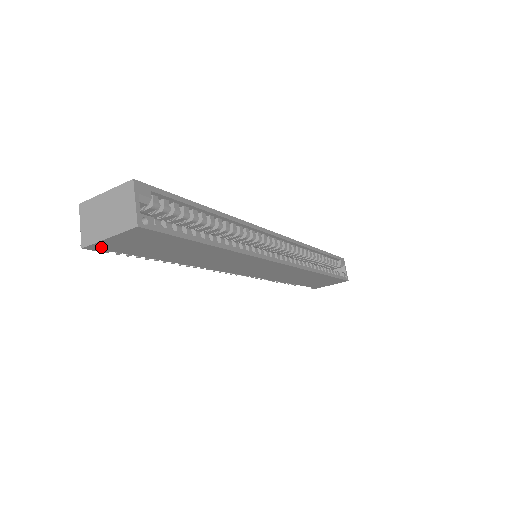
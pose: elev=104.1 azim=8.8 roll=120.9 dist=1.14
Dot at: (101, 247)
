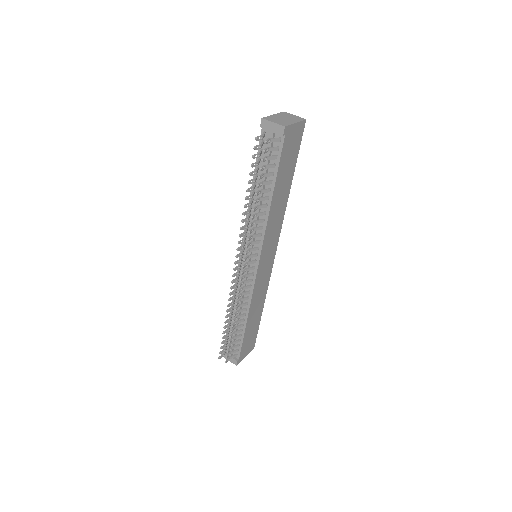
Dot at: (287, 133)
